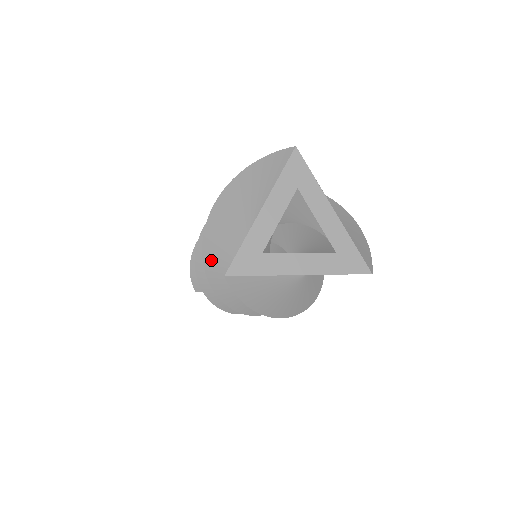
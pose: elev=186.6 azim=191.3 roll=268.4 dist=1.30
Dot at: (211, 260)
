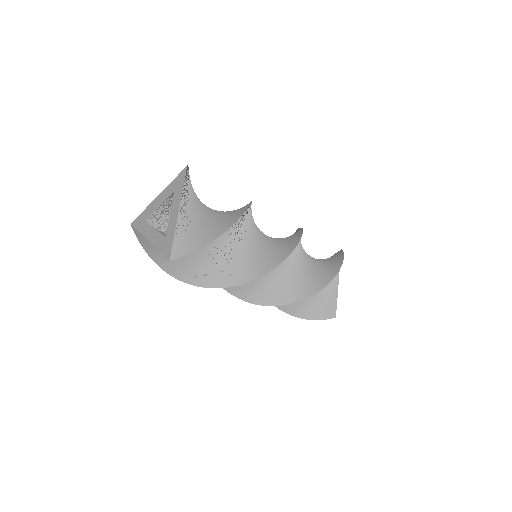
Dot at: occluded
